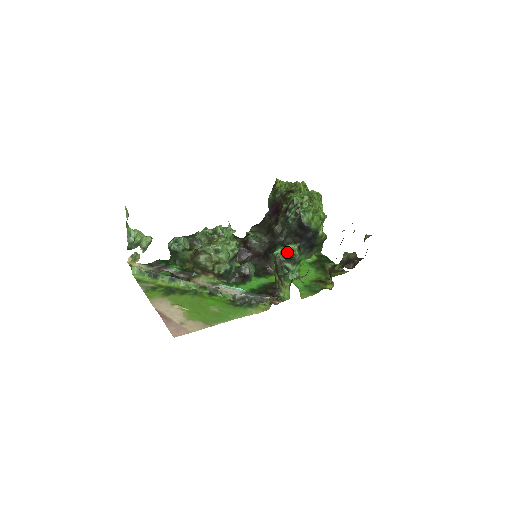
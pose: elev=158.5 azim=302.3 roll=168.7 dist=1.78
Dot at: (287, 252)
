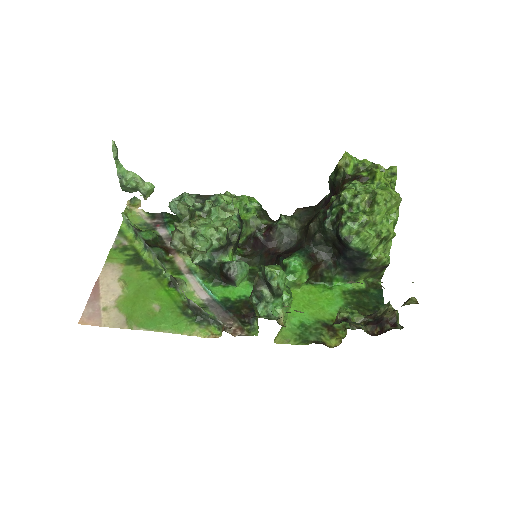
Dot at: (266, 275)
